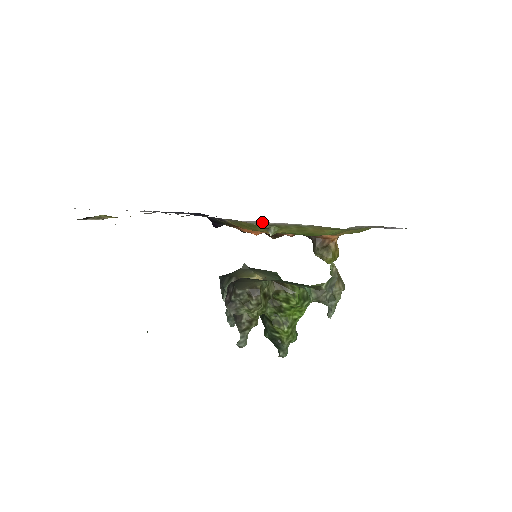
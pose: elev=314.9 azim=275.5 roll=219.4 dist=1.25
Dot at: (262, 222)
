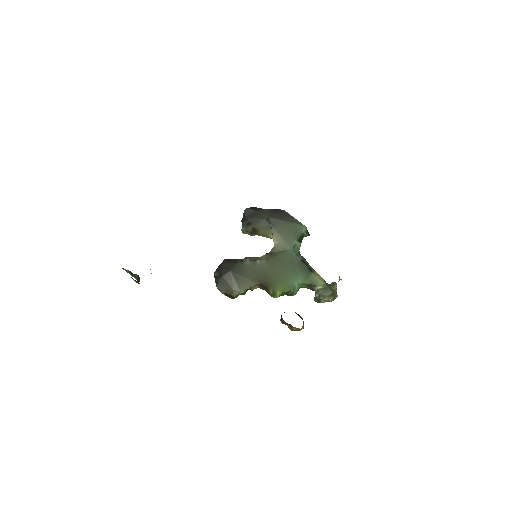
Dot at: occluded
